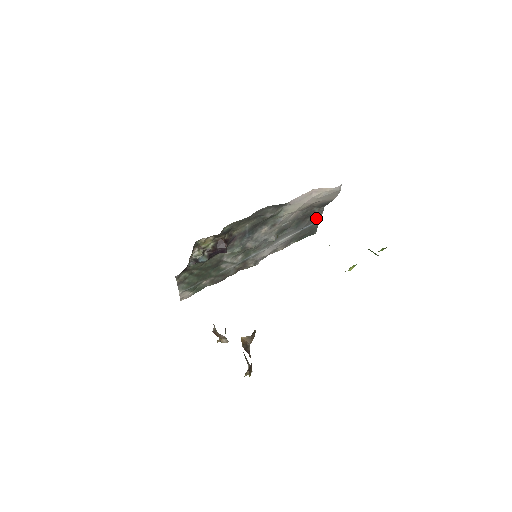
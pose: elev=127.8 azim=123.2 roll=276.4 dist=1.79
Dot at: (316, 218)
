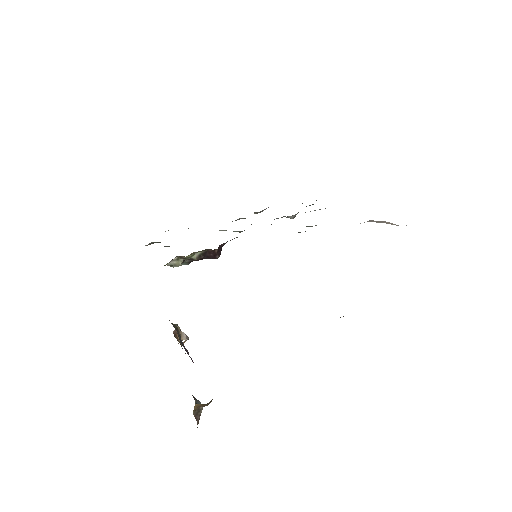
Dot at: occluded
